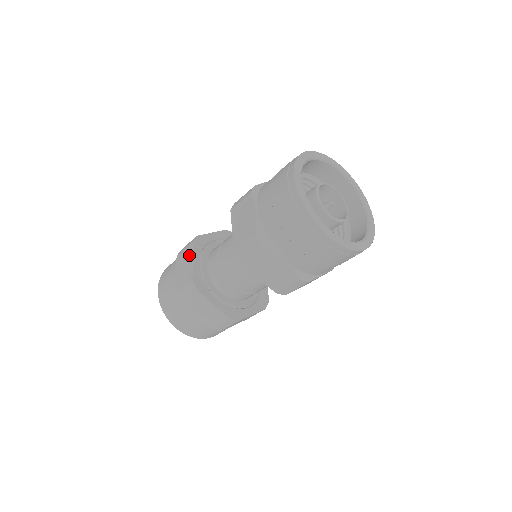
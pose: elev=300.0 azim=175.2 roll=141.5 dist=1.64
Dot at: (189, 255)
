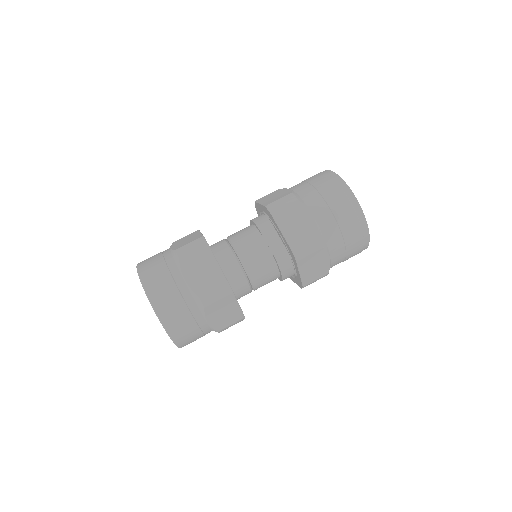
Dot at: (209, 256)
